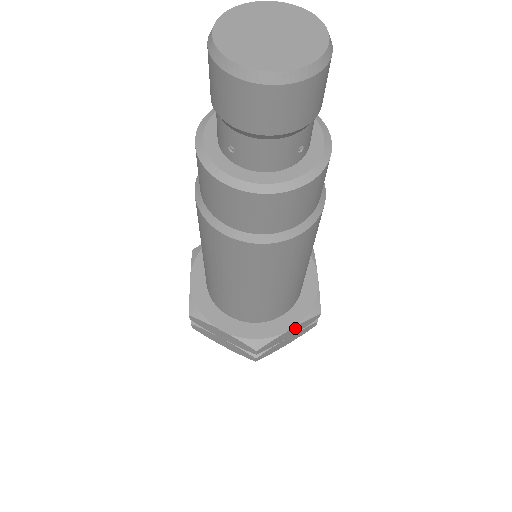
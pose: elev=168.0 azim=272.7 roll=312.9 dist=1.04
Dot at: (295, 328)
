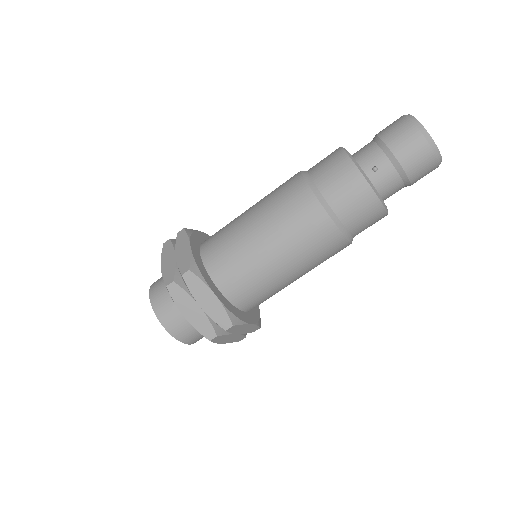
Dot at: (250, 327)
